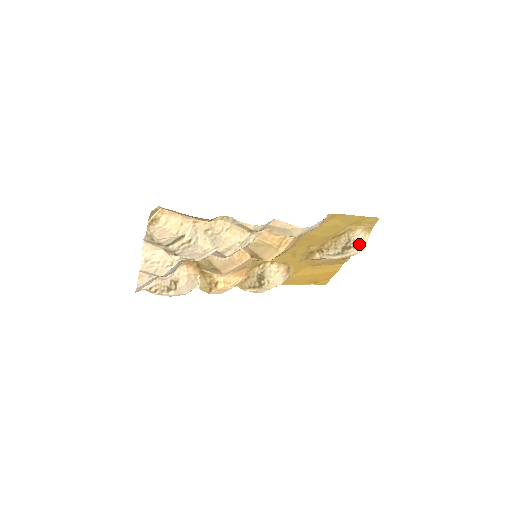
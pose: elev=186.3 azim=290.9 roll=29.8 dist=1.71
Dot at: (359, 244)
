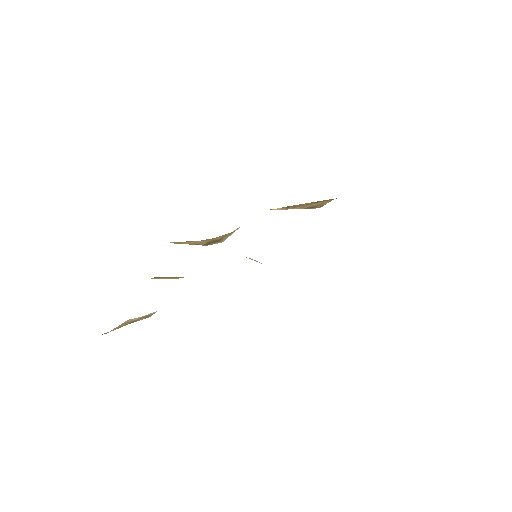
Dot at: occluded
